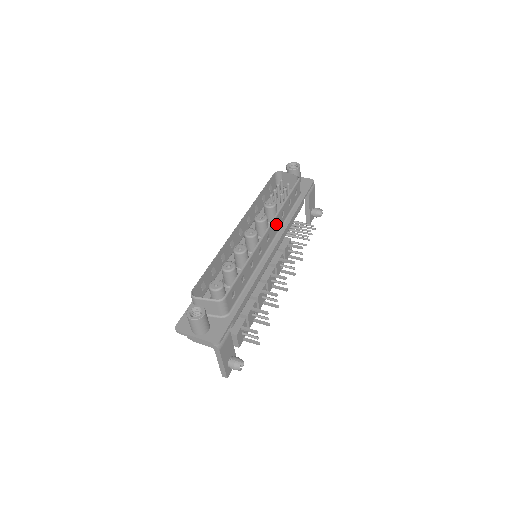
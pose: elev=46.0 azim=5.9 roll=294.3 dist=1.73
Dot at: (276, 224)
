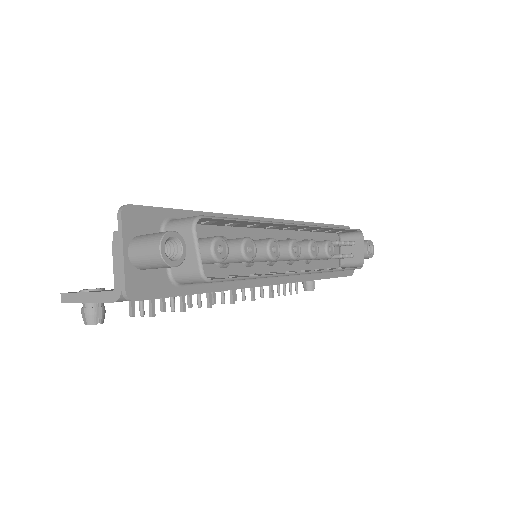
Dot at: occluded
